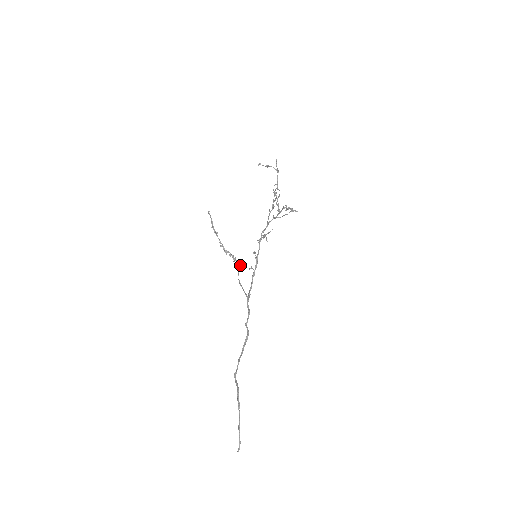
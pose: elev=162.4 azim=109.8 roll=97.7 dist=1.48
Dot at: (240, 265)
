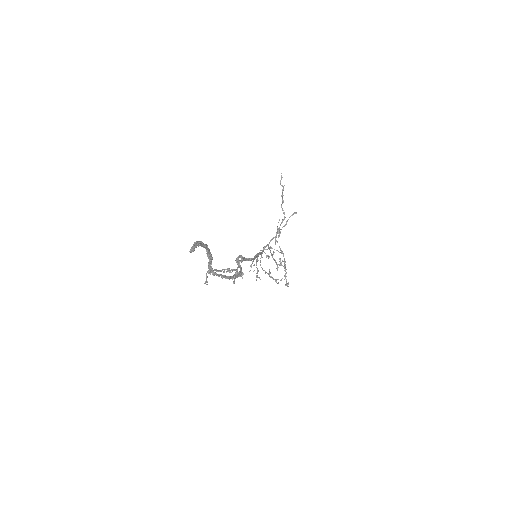
Dot at: occluded
